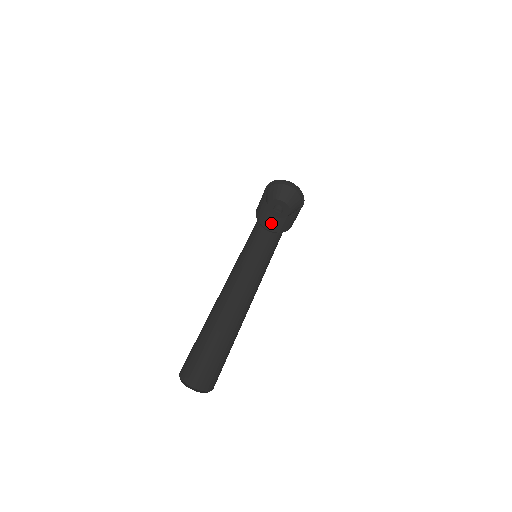
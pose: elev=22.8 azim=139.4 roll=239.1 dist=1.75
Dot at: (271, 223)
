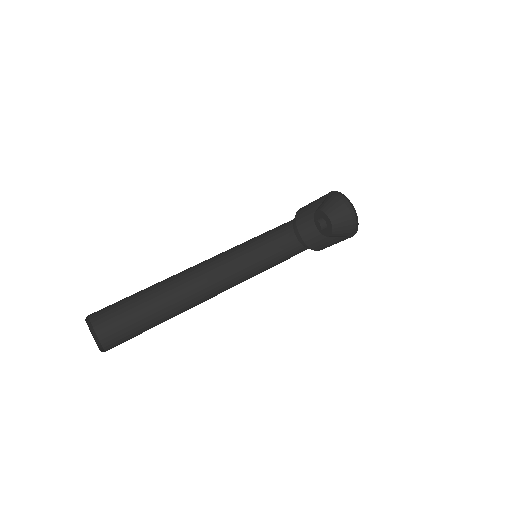
Dot at: (320, 243)
